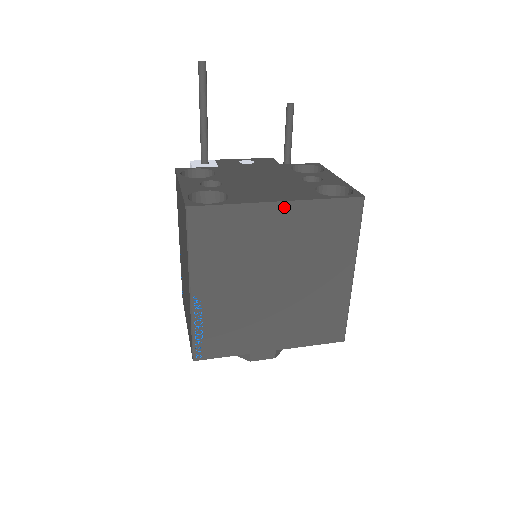
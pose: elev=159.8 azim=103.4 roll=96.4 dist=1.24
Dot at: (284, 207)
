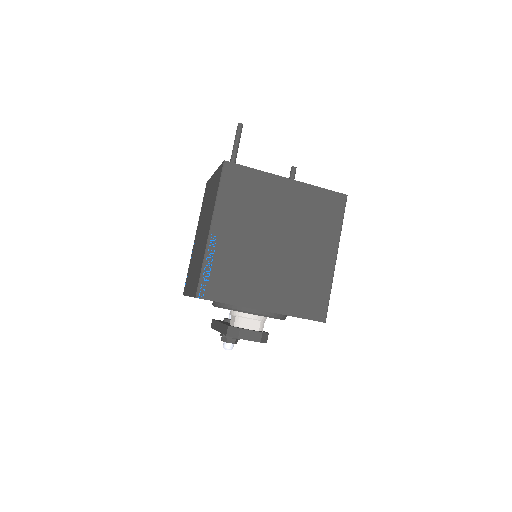
Dot at: (291, 184)
